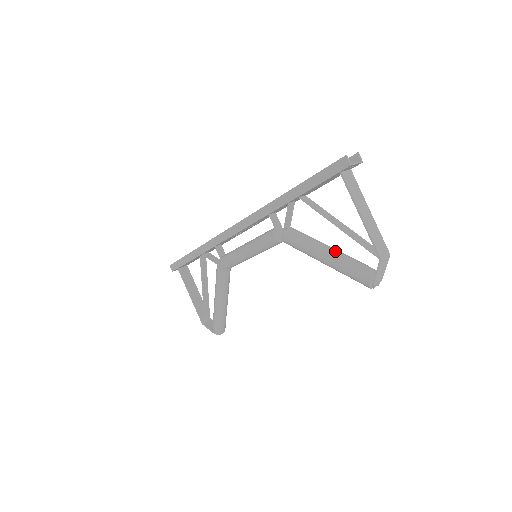
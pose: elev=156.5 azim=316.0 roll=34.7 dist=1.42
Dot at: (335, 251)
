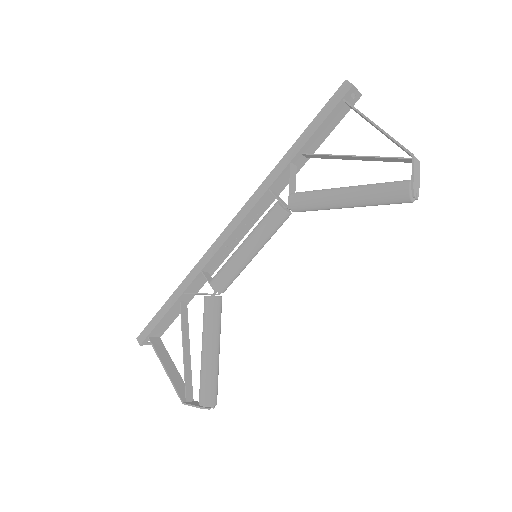
Dot at: (355, 186)
